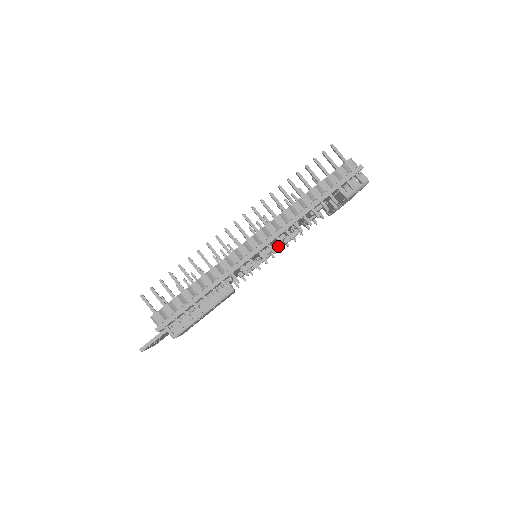
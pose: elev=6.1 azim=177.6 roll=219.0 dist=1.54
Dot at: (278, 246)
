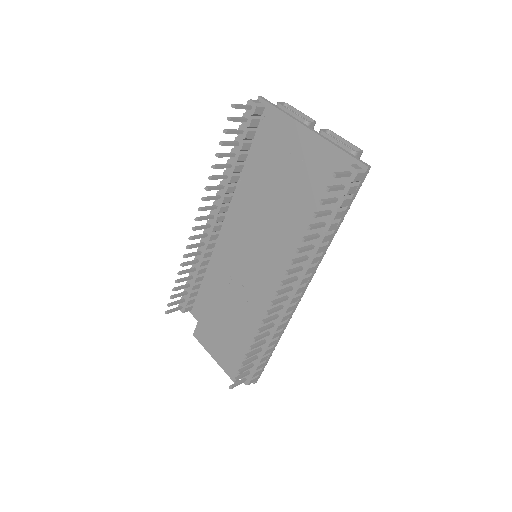
Dot at: occluded
